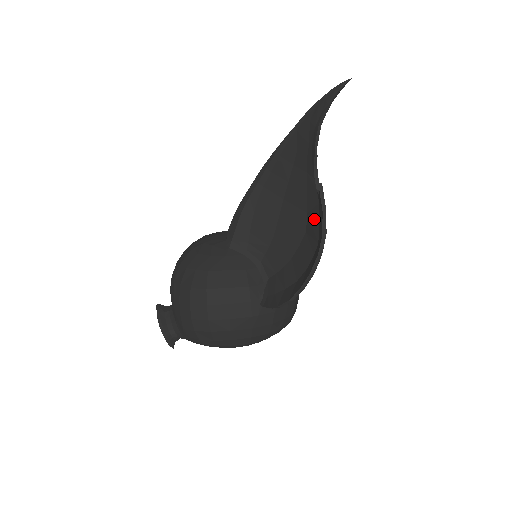
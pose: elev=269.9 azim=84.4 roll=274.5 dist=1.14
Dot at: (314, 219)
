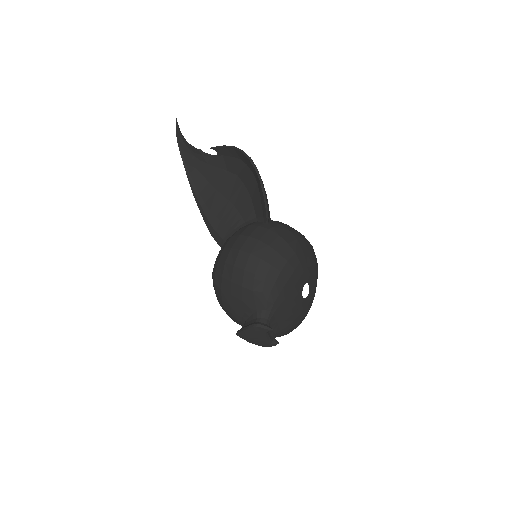
Dot at: (230, 162)
